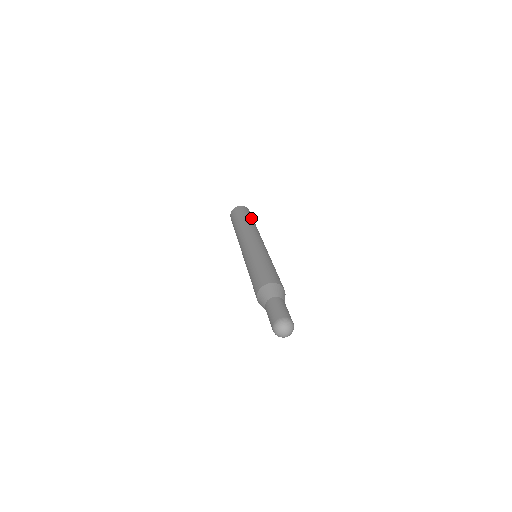
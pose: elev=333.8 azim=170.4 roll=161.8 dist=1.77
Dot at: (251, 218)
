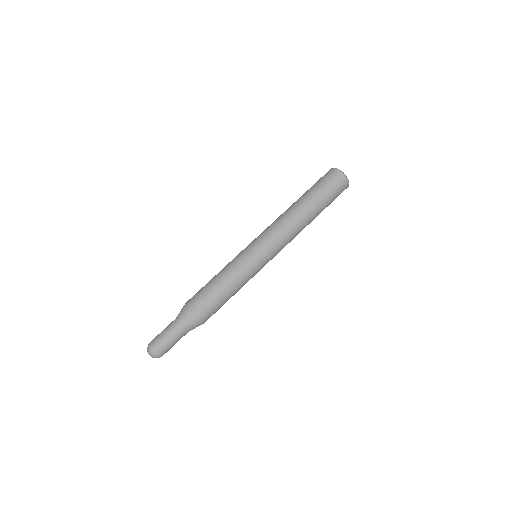
Dot at: (312, 194)
